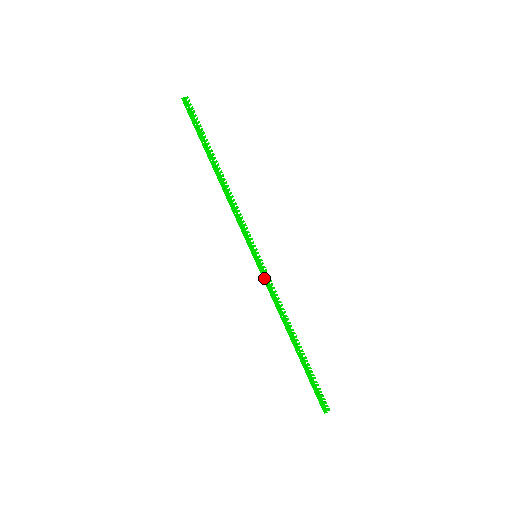
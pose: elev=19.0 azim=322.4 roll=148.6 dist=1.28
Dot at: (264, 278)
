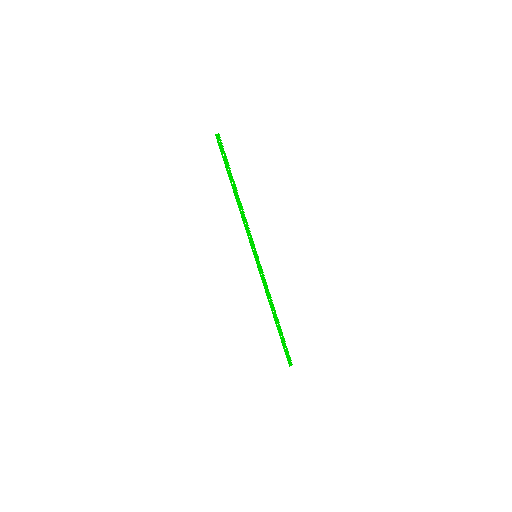
Dot at: (259, 272)
